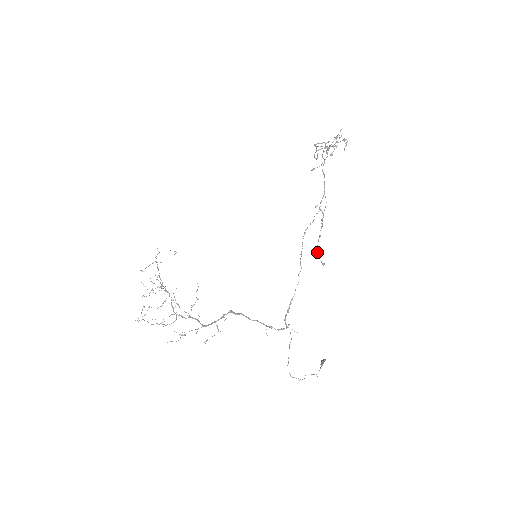
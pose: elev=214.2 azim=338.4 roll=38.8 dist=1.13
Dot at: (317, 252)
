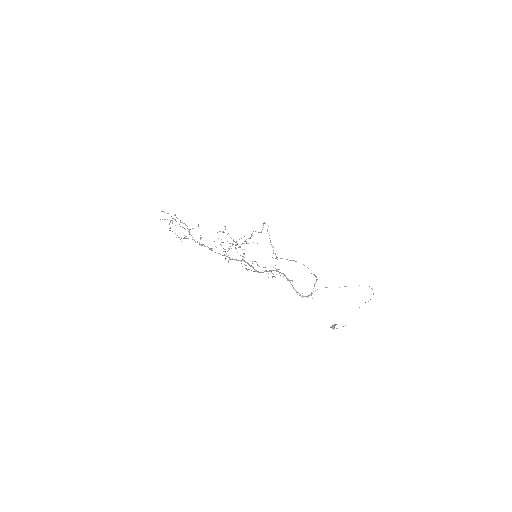
Dot at: (283, 276)
